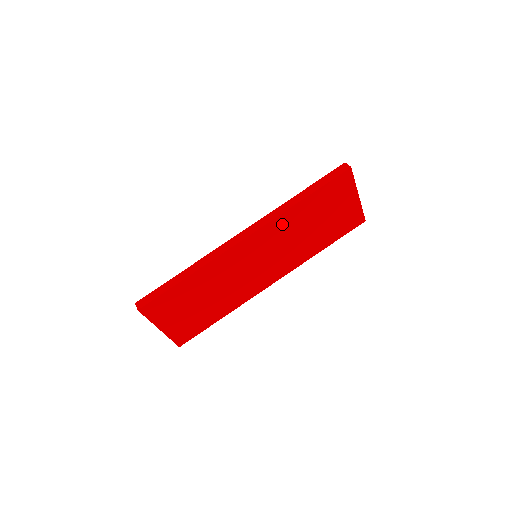
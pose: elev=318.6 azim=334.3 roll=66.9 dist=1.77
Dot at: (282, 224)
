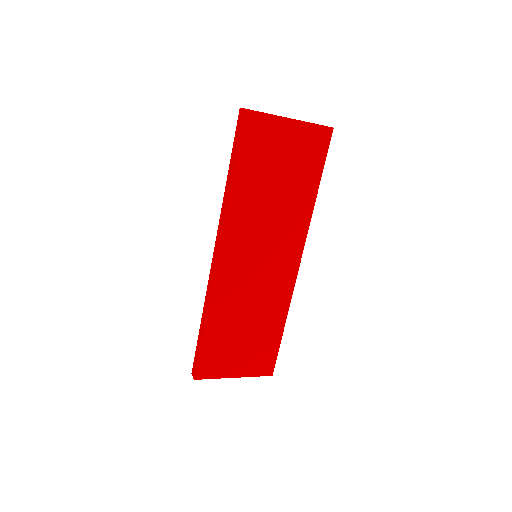
Dot at: (238, 216)
